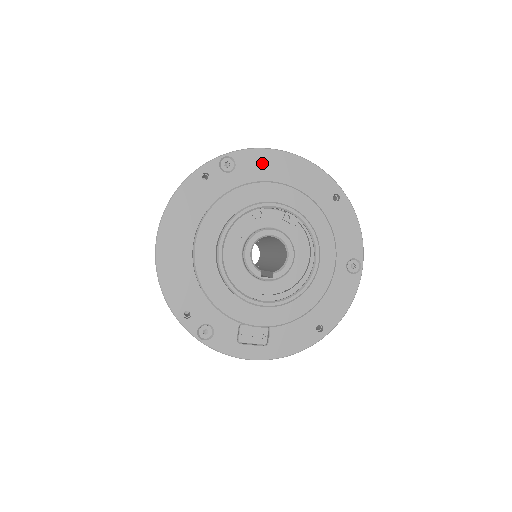
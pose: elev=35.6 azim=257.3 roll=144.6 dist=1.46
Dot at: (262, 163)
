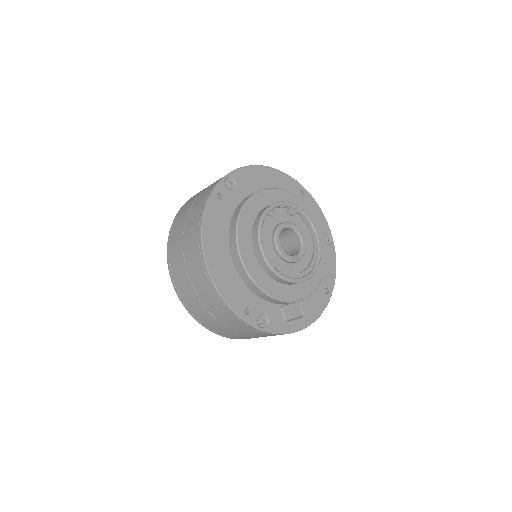
Dot at: (251, 177)
